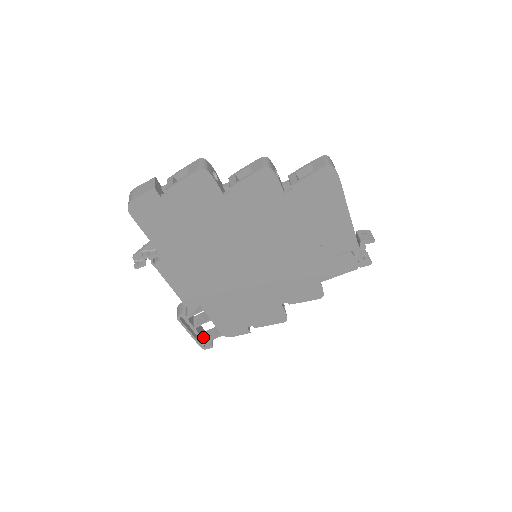
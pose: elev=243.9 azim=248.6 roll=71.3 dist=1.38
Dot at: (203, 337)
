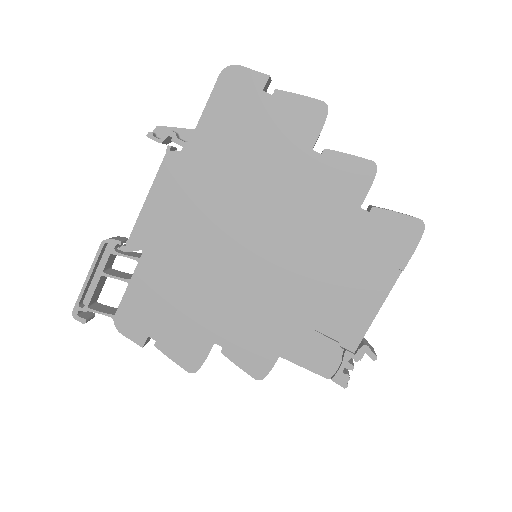
Dot at: (92, 299)
